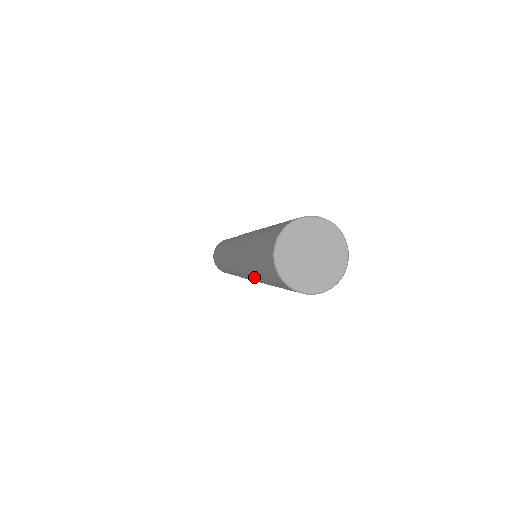
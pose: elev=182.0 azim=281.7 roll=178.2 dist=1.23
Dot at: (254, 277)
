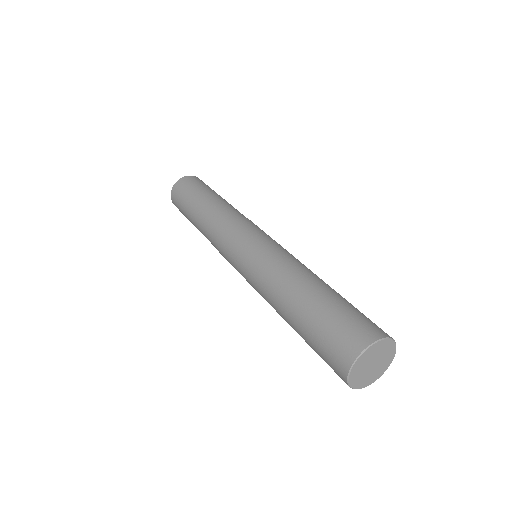
Dot at: (276, 305)
